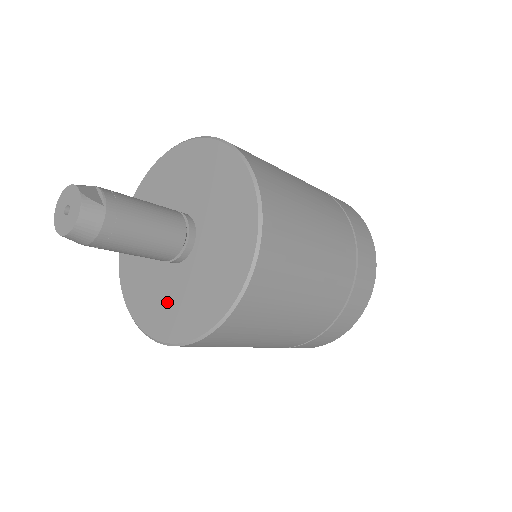
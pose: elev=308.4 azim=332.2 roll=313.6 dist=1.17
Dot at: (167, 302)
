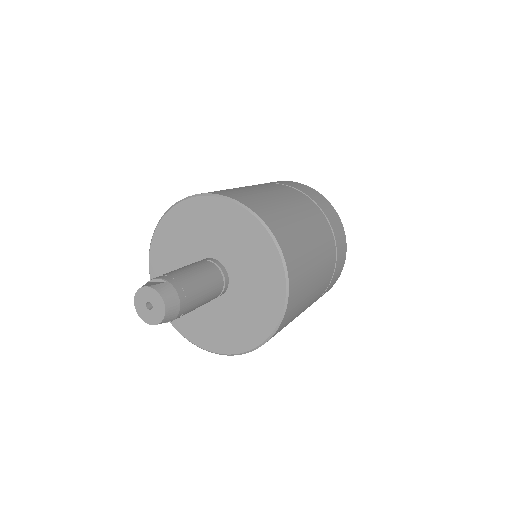
Dot at: (245, 315)
